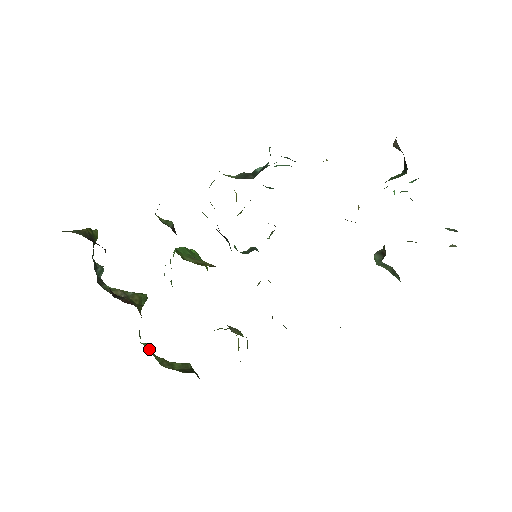
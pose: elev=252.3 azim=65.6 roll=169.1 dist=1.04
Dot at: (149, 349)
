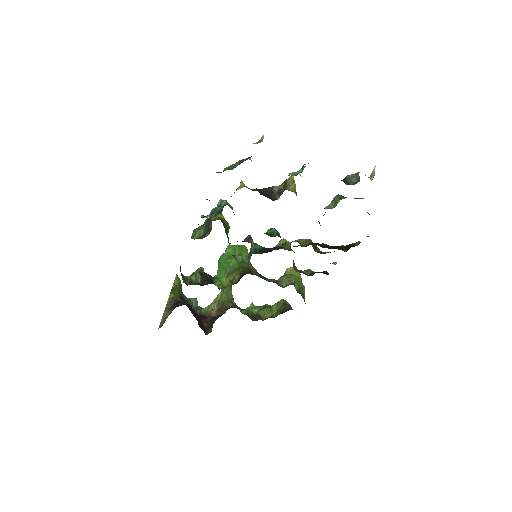
Dot at: (253, 313)
